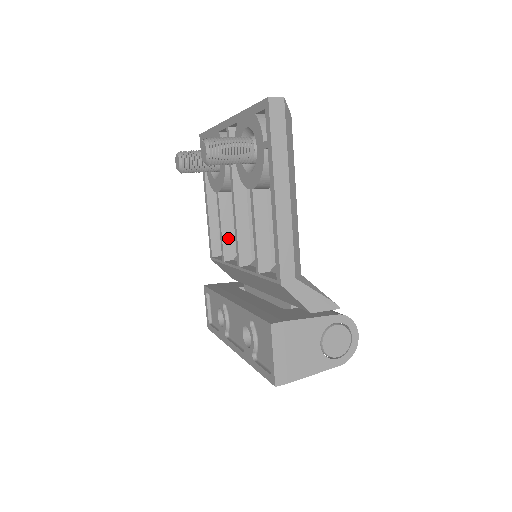
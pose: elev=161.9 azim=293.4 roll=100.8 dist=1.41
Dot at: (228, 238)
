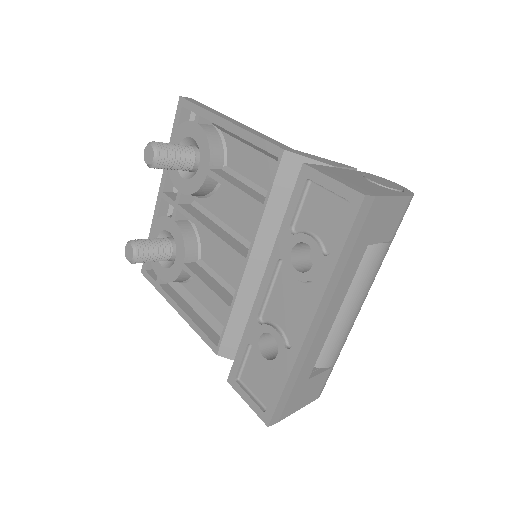
Dot at: (219, 290)
